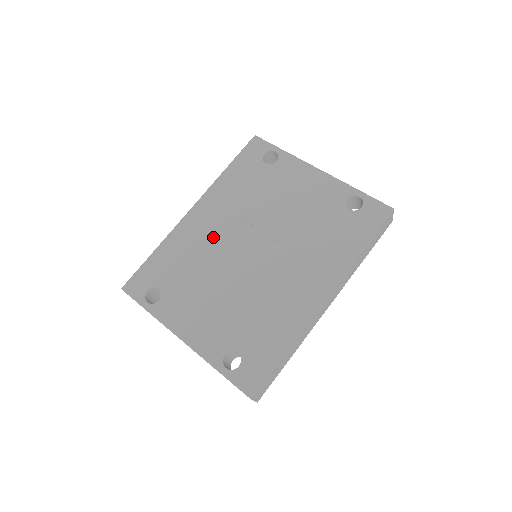
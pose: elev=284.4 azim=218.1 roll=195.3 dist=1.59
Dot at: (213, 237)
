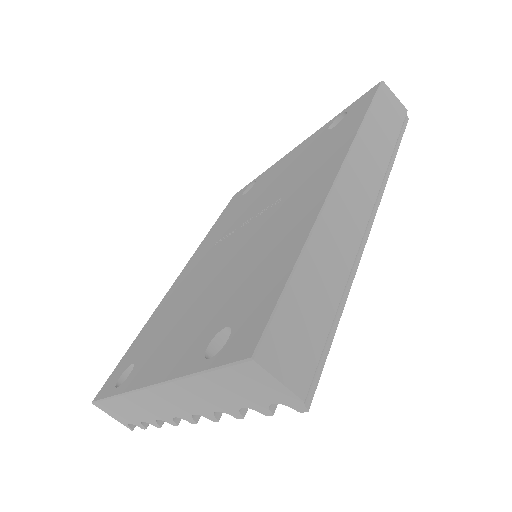
Dot at: (196, 273)
